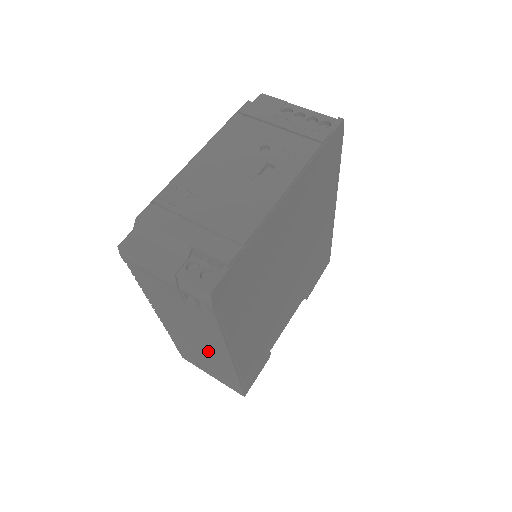
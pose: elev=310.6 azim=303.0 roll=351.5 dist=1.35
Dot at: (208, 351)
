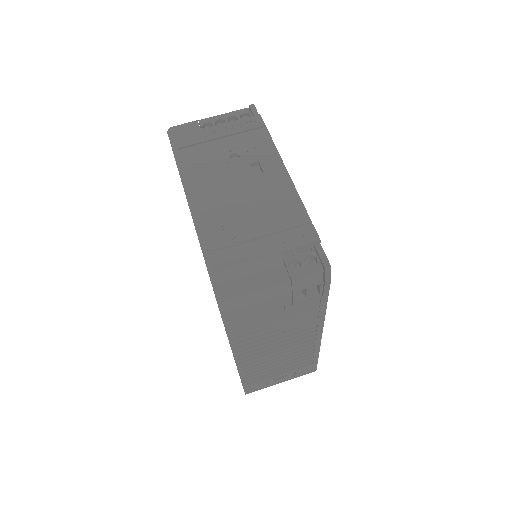
Dot at: (292, 350)
